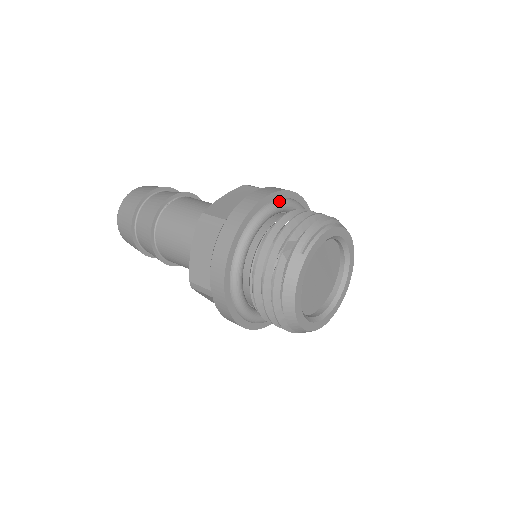
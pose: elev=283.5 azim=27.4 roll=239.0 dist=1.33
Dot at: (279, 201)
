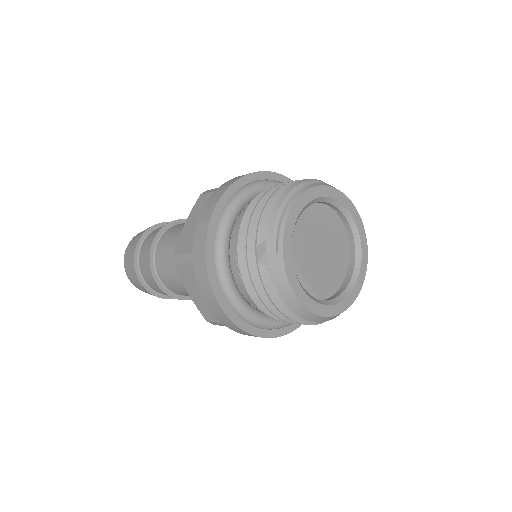
Dot at: (234, 199)
